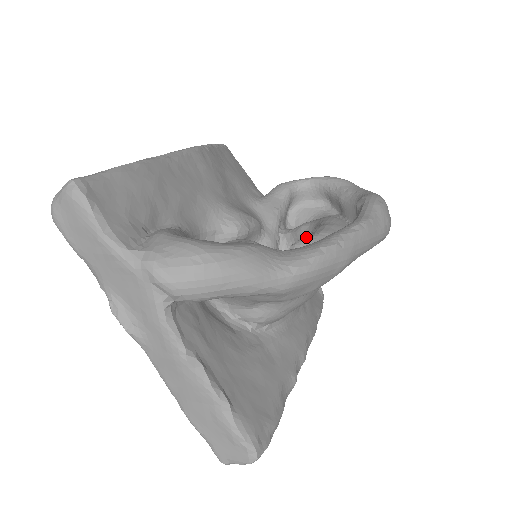
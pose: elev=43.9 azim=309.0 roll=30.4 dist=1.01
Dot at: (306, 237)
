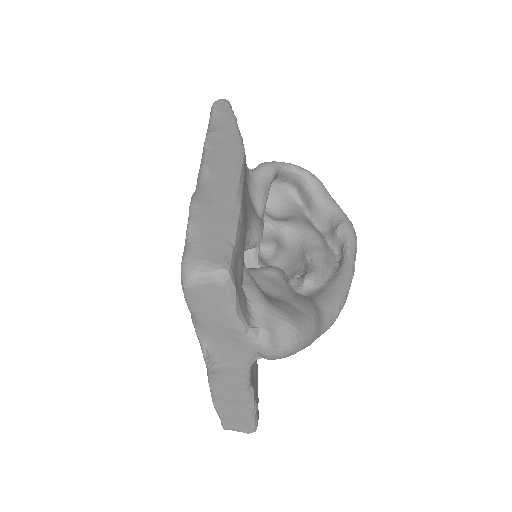
Dot at: (315, 271)
